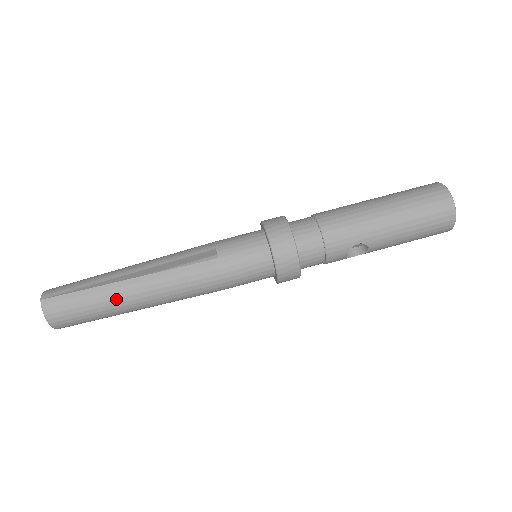
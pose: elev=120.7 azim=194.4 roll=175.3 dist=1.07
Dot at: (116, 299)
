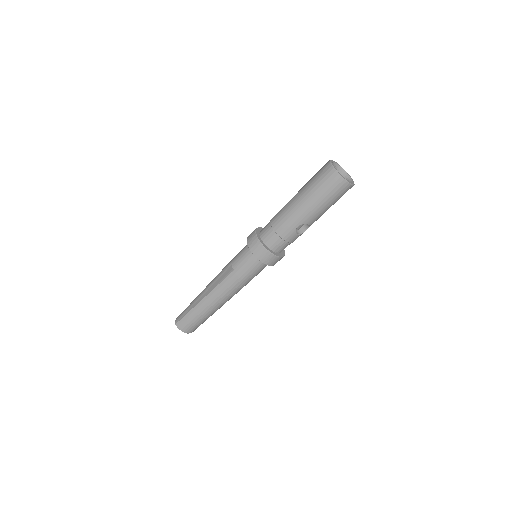
Dot at: (203, 310)
